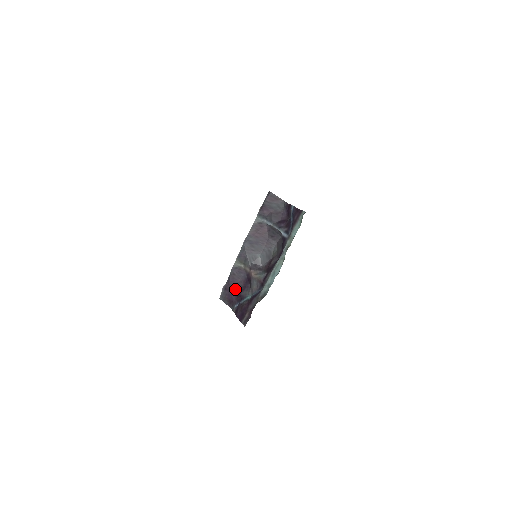
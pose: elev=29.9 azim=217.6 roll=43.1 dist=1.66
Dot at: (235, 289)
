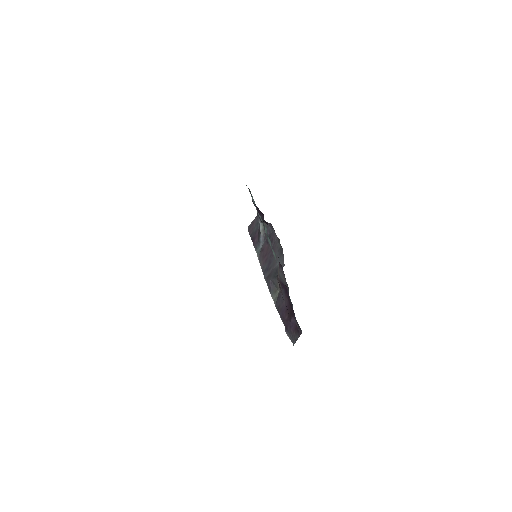
Dot at: occluded
